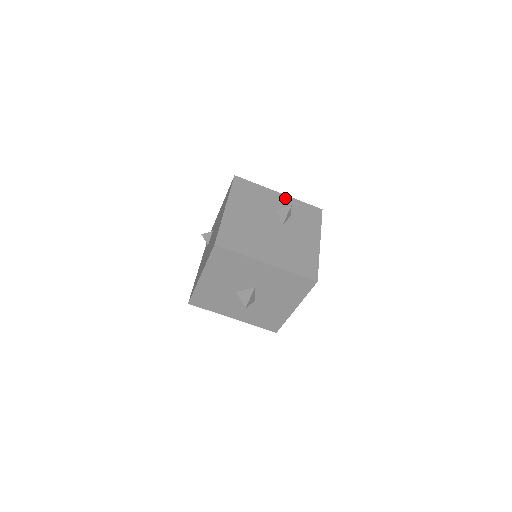
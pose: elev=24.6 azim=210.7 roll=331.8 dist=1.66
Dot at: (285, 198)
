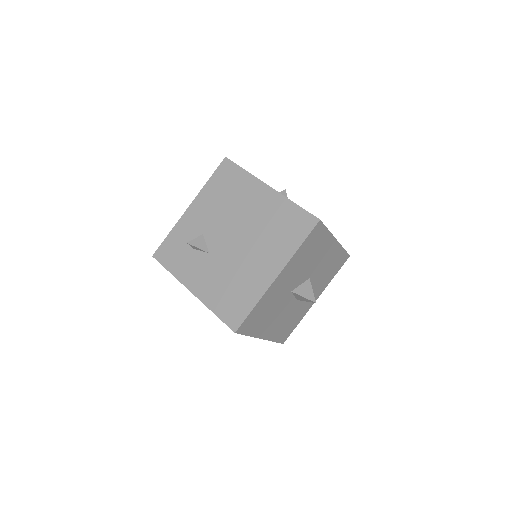
Dot at: occluded
